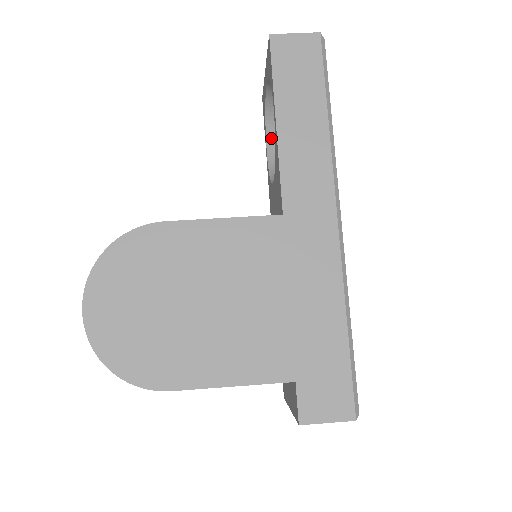
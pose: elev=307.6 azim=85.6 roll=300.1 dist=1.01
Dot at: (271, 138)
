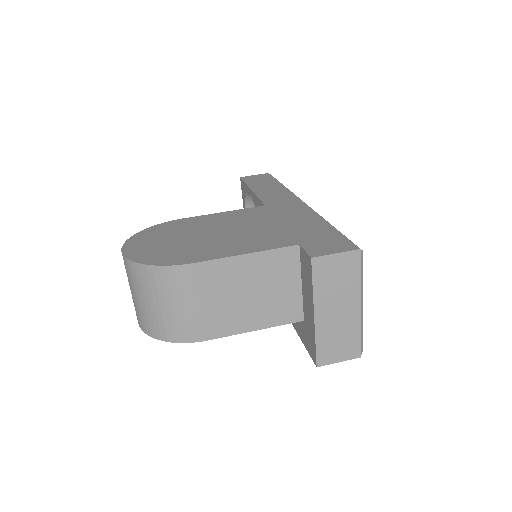
Dot at: occluded
